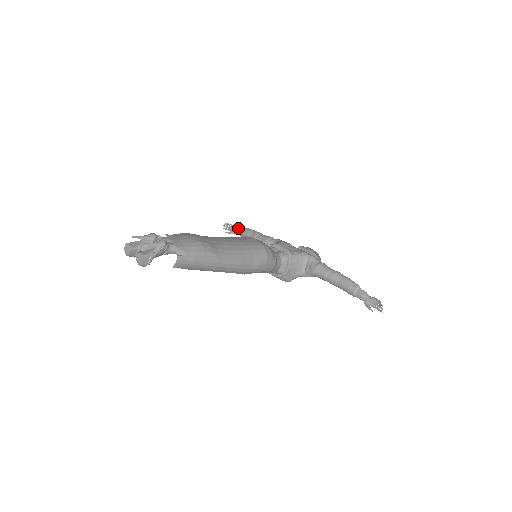
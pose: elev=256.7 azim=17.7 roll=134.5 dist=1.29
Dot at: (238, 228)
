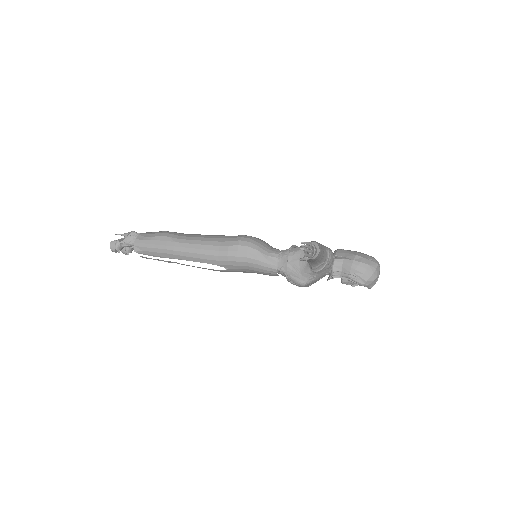
Dot at: occluded
